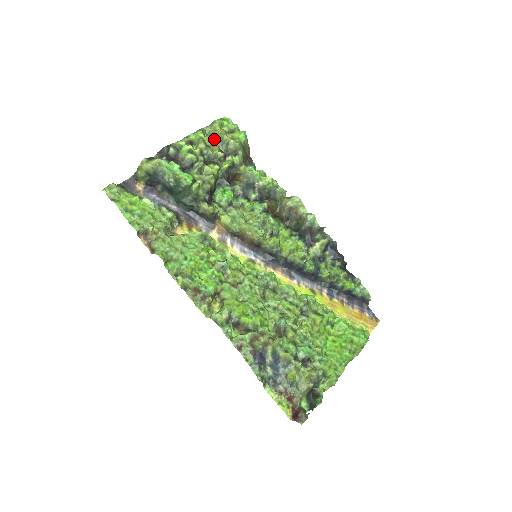
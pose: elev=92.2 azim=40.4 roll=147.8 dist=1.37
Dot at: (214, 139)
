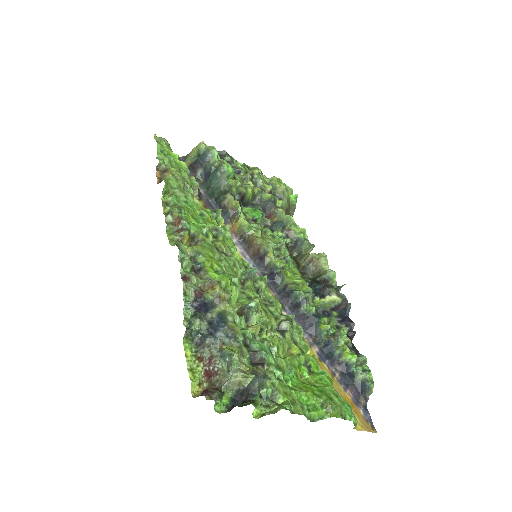
Dot at: (268, 182)
